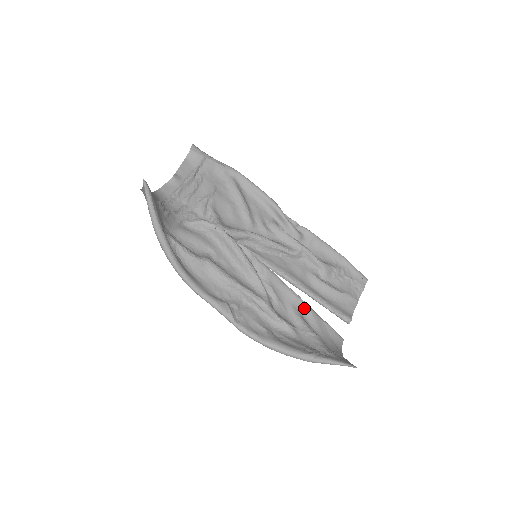
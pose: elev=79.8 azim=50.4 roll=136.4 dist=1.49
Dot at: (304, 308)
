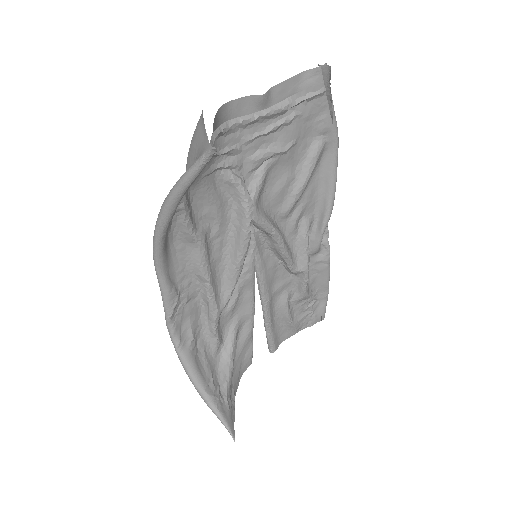
Dot at: (248, 325)
